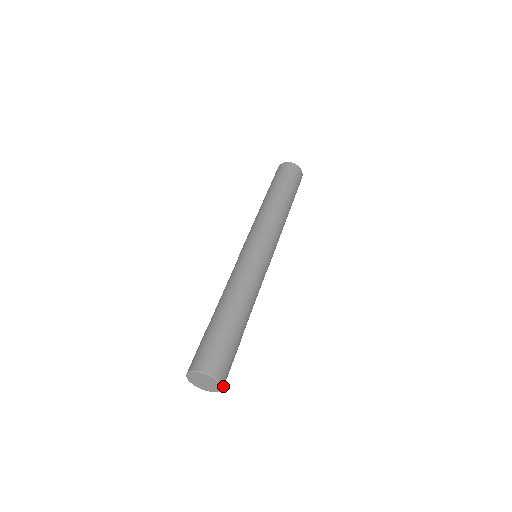
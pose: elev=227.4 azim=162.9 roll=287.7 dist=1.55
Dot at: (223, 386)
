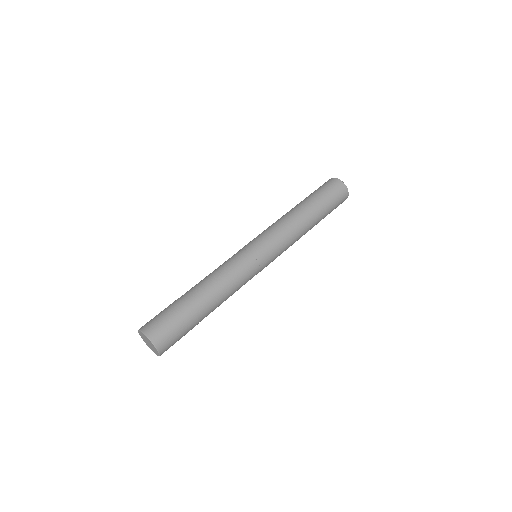
Dot at: occluded
